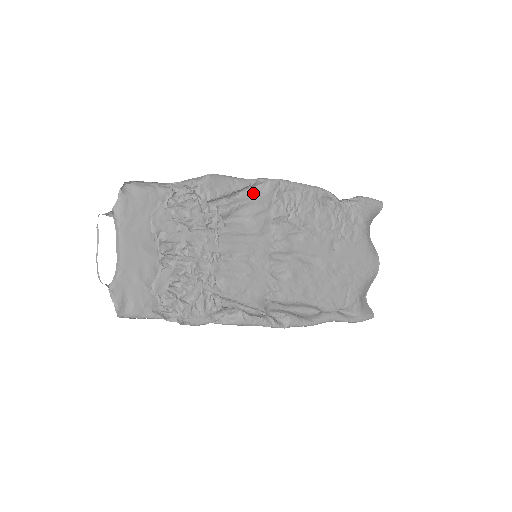
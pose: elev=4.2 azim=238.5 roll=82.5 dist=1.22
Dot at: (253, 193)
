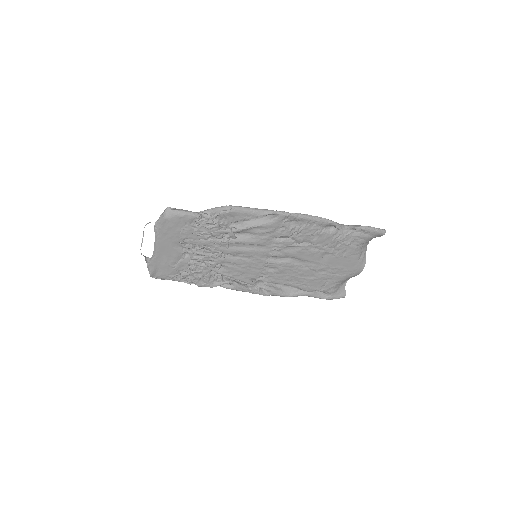
Dot at: (265, 220)
